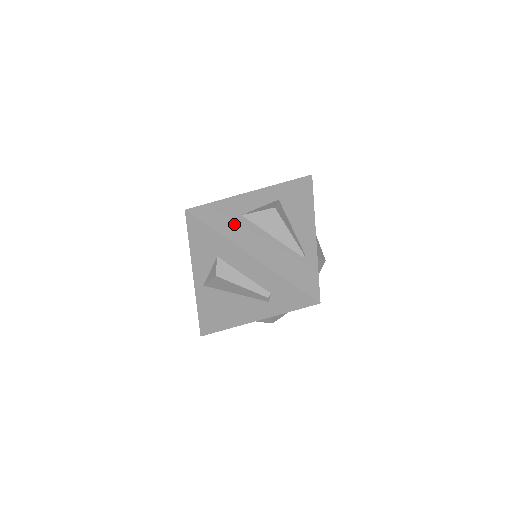
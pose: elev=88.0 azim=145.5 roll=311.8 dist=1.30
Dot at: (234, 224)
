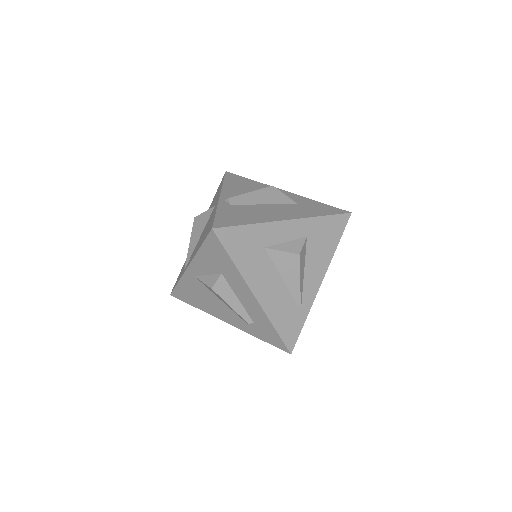
Dot at: (253, 257)
